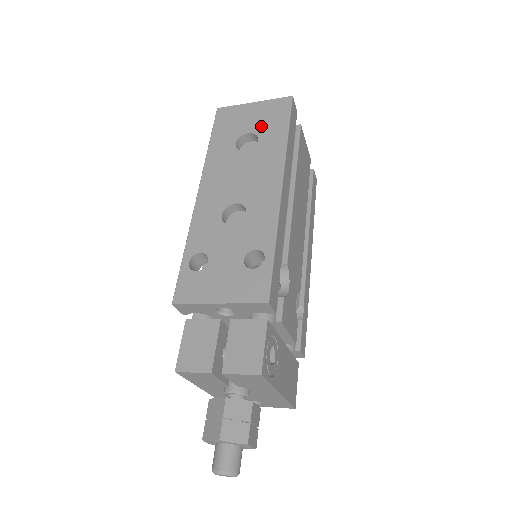
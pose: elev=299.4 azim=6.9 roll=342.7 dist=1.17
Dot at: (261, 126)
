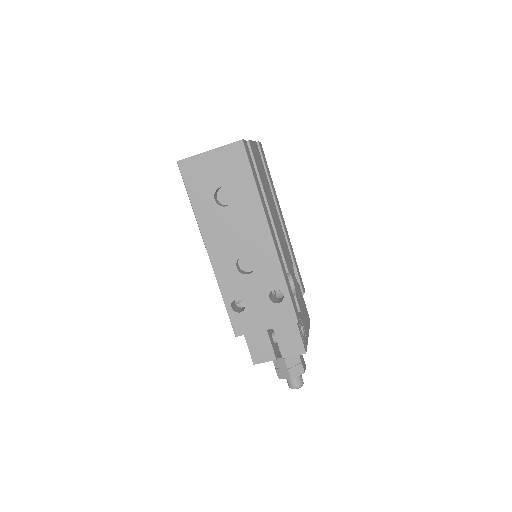
Dot at: (229, 178)
